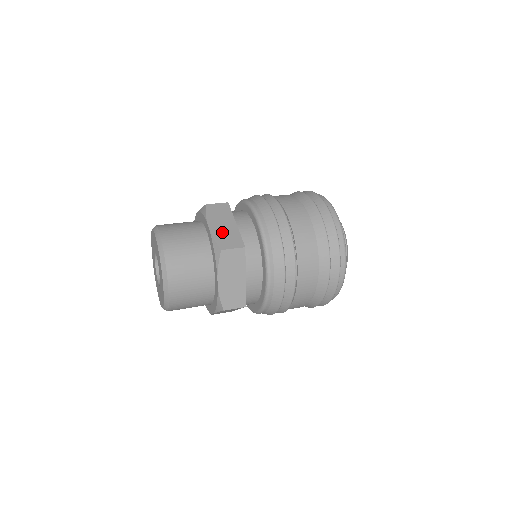
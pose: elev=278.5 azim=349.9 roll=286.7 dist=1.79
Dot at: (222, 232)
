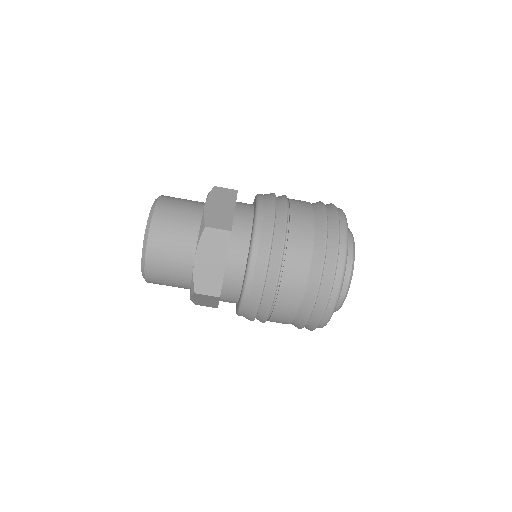
Dot at: (216, 212)
